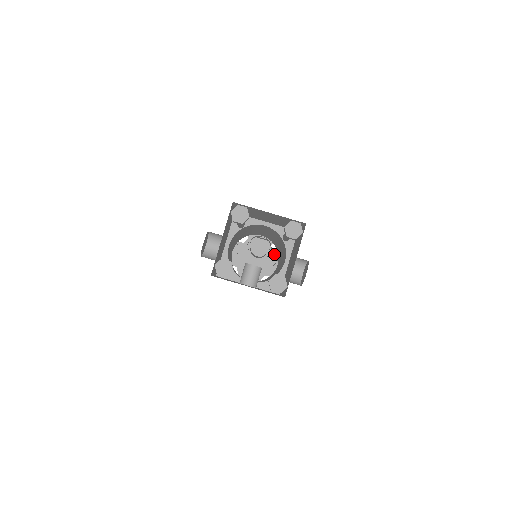
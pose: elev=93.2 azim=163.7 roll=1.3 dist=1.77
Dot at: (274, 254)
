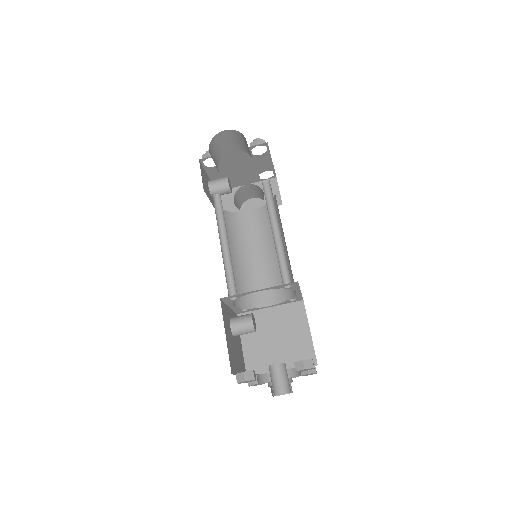
Dot at: (257, 177)
